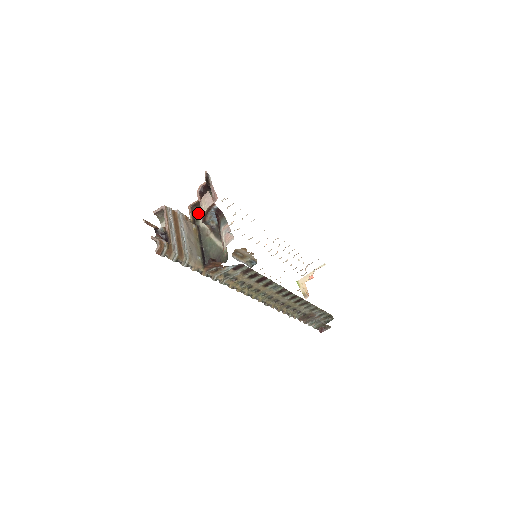
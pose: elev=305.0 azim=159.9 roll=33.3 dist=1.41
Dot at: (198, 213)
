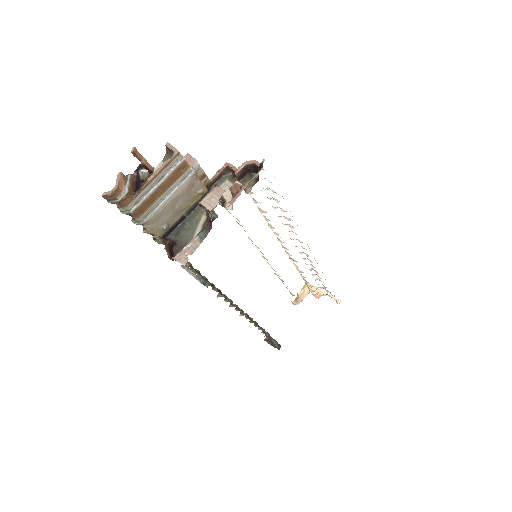
Dot at: (226, 180)
